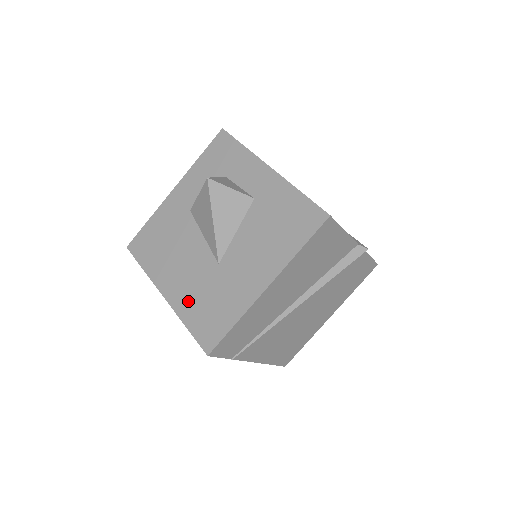
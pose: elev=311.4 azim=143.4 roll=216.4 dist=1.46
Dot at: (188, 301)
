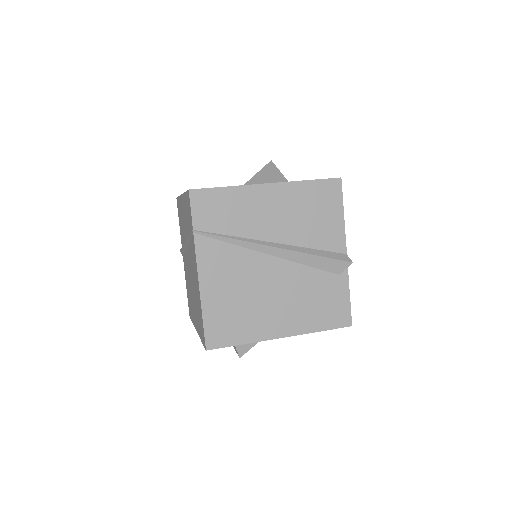
Dot at: occluded
